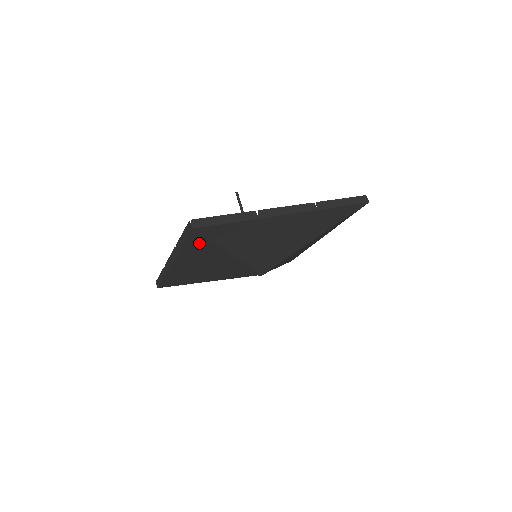
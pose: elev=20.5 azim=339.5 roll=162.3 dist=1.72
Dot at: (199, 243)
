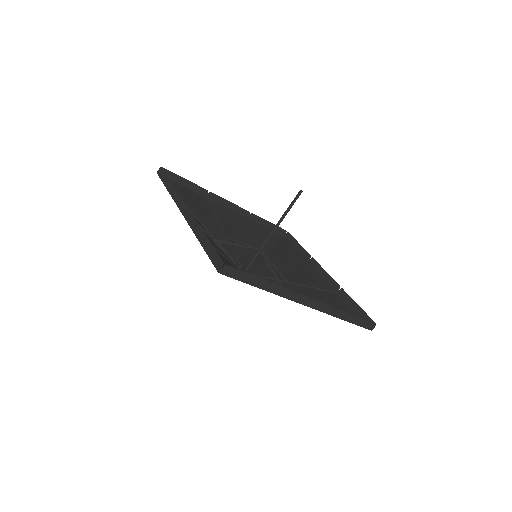
Dot at: occluded
